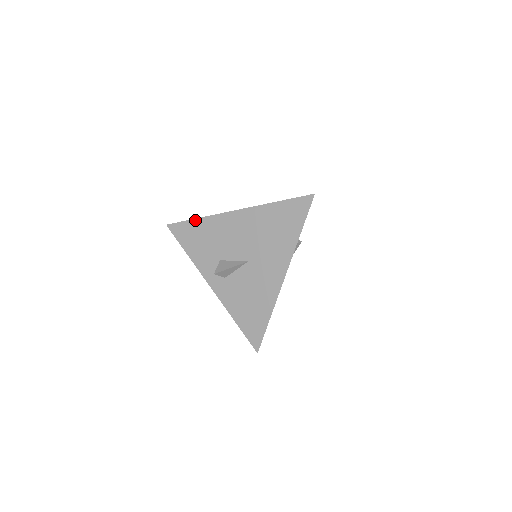
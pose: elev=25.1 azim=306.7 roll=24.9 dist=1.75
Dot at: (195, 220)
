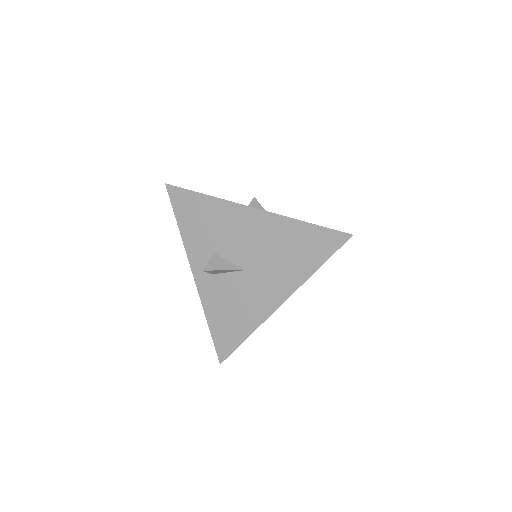
Dot at: (201, 195)
